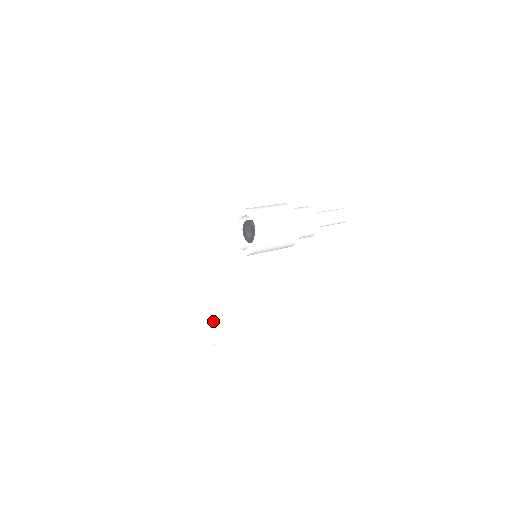
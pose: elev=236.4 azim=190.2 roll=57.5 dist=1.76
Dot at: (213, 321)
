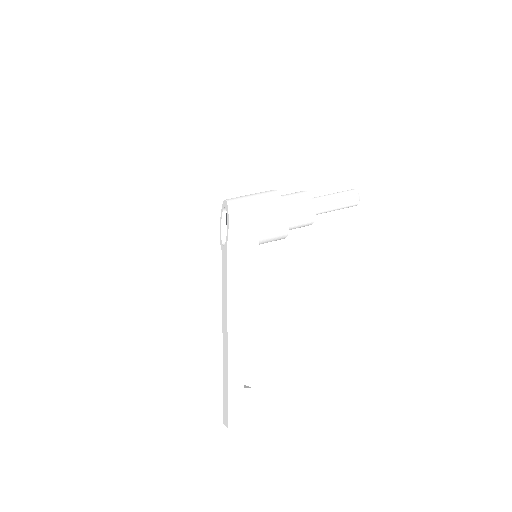
Dot at: (227, 344)
